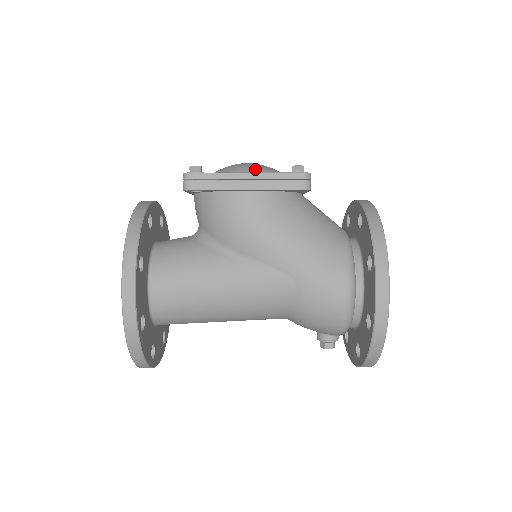
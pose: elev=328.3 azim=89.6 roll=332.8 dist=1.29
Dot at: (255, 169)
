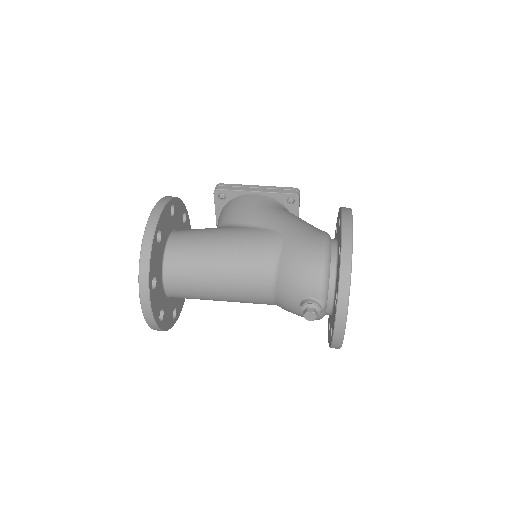
Dot at: occluded
